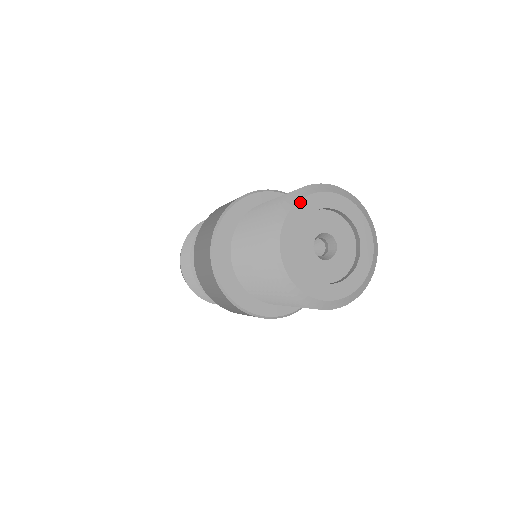
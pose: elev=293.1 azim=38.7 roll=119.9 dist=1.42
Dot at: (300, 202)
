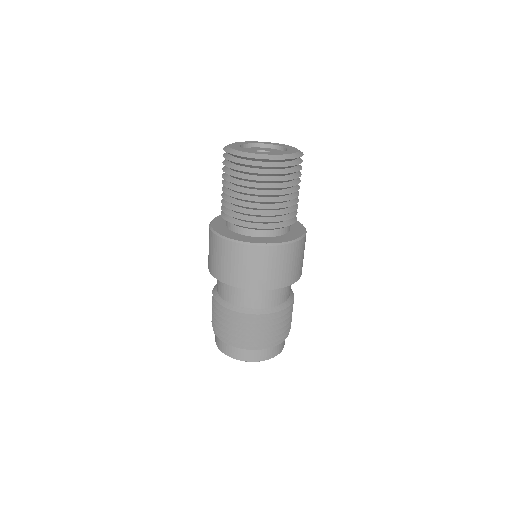
Dot at: (258, 142)
